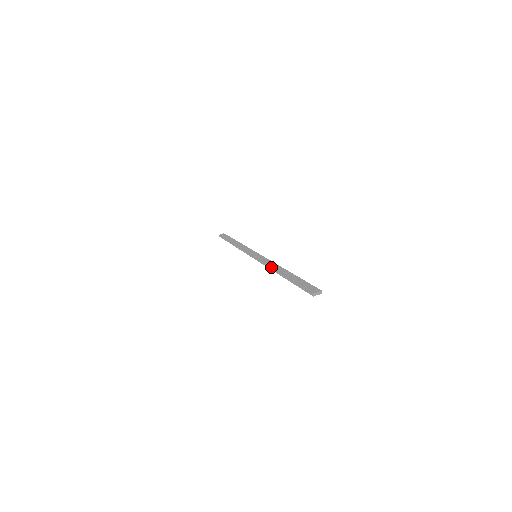
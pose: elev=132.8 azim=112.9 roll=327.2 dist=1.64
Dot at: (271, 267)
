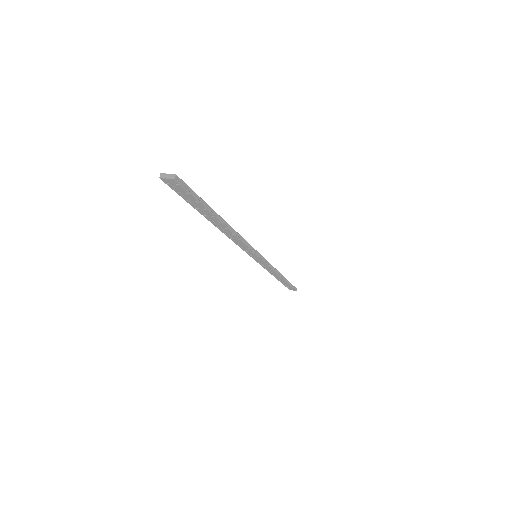
Dot at: occluded
